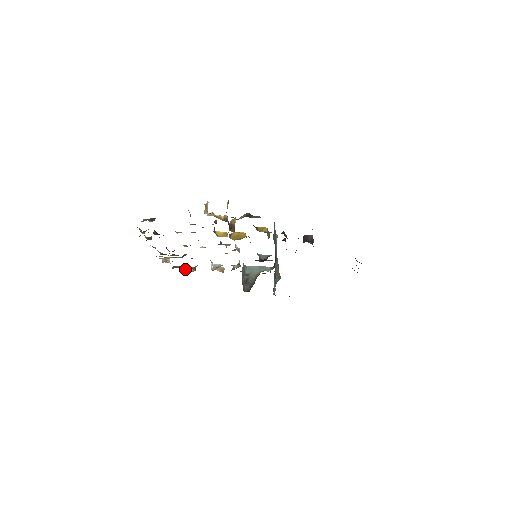
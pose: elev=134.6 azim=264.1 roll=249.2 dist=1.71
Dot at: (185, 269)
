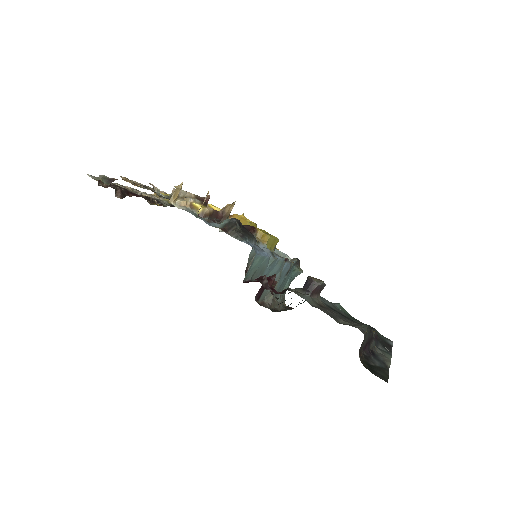
Dot at: occluded
